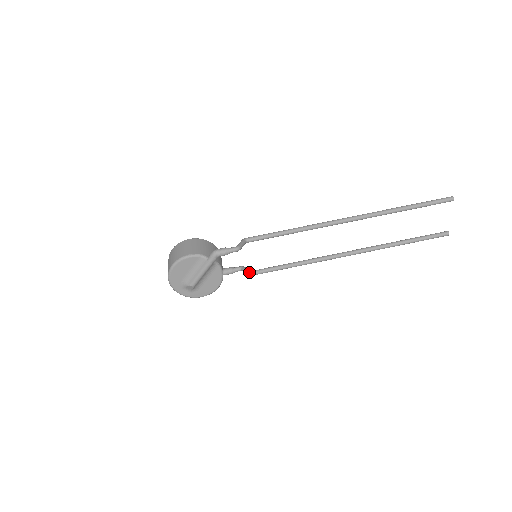
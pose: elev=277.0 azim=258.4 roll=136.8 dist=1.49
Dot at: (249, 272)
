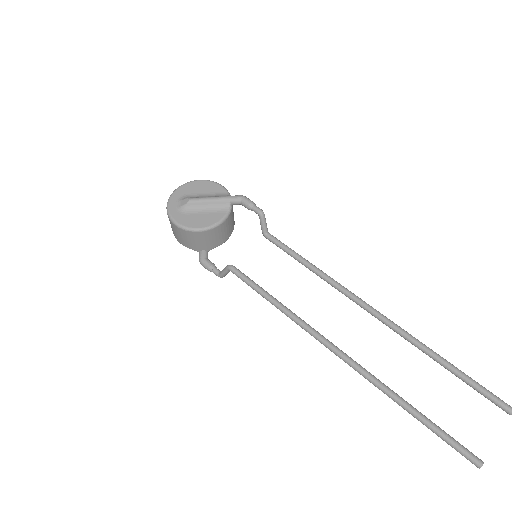
Dot at: occluded
